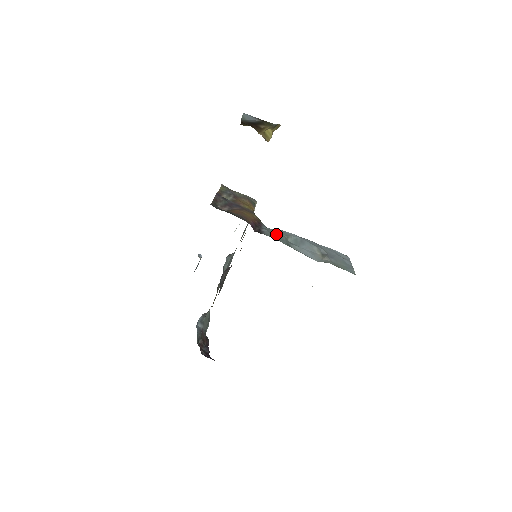
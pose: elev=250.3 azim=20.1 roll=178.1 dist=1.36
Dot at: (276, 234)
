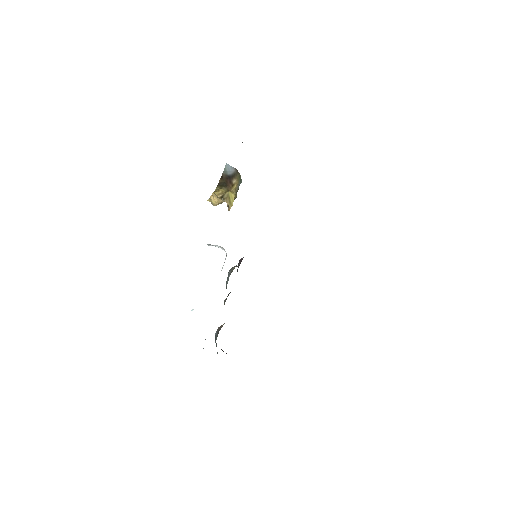
Dot at: occluded
